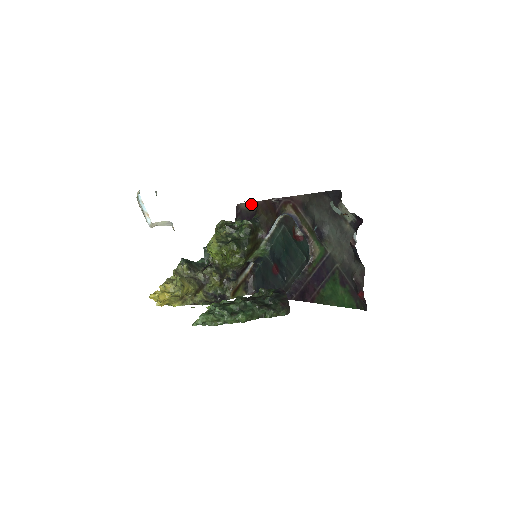
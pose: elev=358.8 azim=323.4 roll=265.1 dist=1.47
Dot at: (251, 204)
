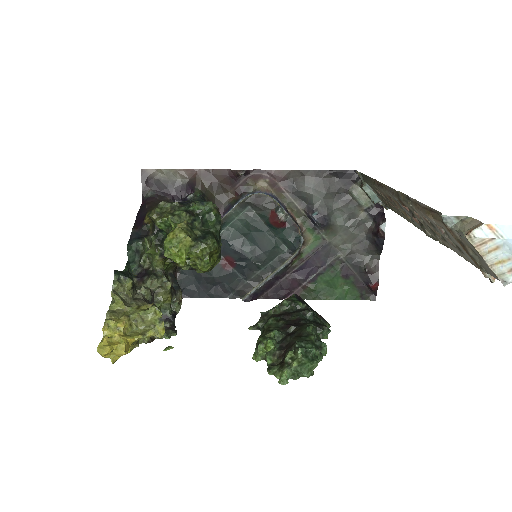
Dot at: (177, 172)
